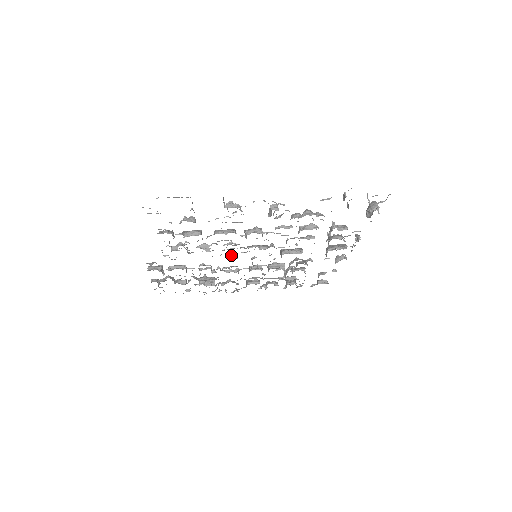
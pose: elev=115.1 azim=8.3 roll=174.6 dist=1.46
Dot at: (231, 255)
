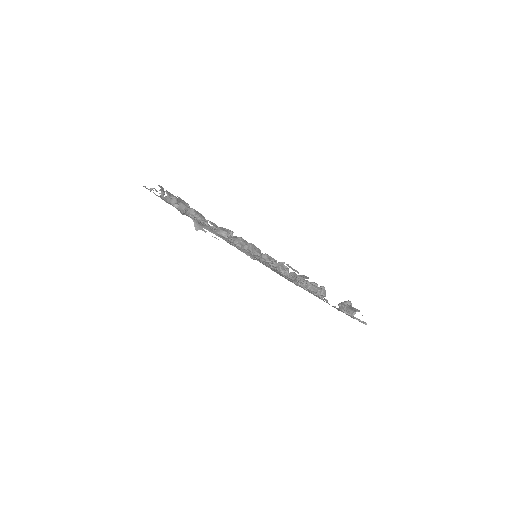
Dot at: occluded
